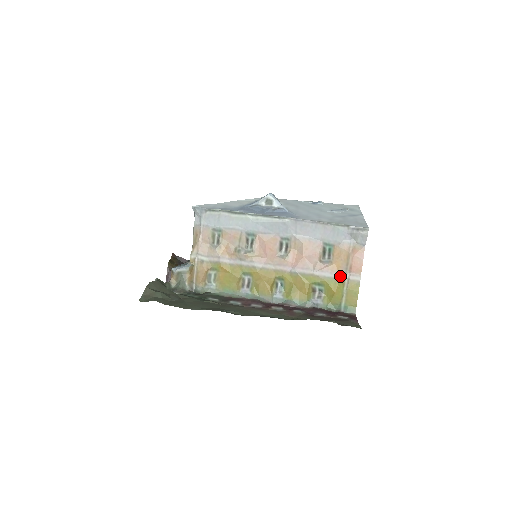
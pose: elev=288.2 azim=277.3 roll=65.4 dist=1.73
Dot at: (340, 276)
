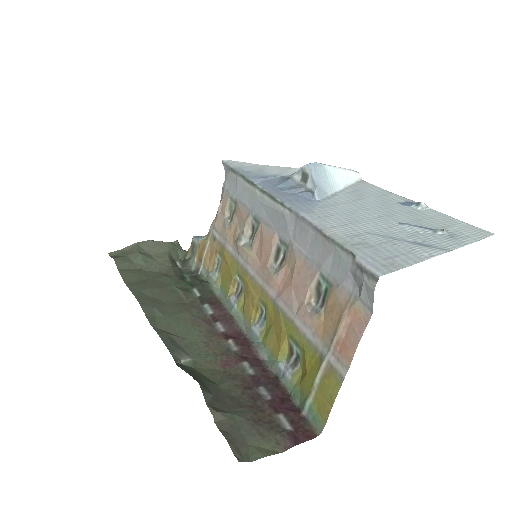
Dot at: (322, 348)
